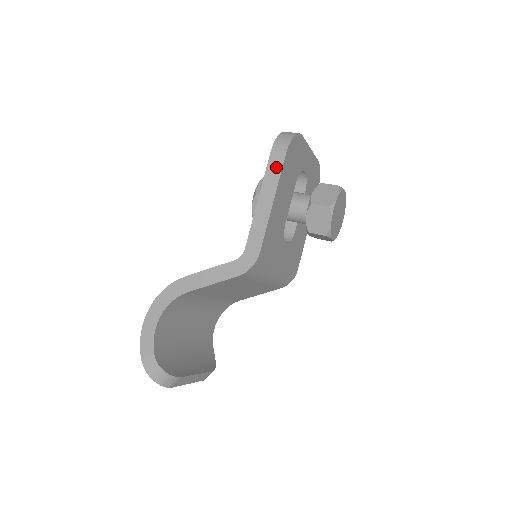
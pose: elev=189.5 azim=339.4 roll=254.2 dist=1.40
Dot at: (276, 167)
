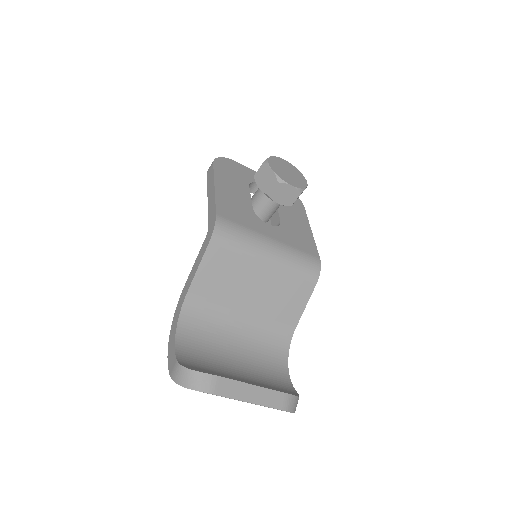
Dot at: (211, 174)
